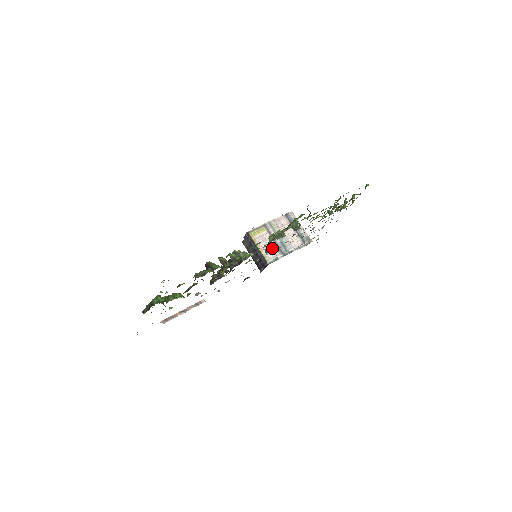
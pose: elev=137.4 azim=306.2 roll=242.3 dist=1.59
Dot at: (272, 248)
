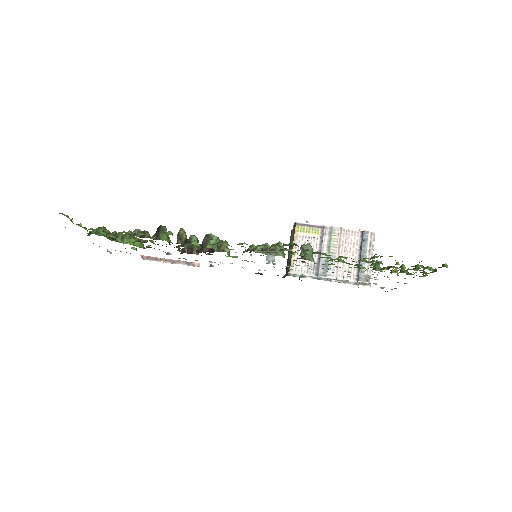
Dot at: (272, 260)
